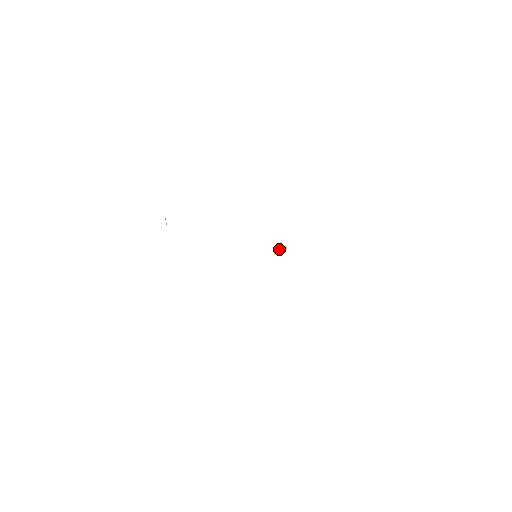
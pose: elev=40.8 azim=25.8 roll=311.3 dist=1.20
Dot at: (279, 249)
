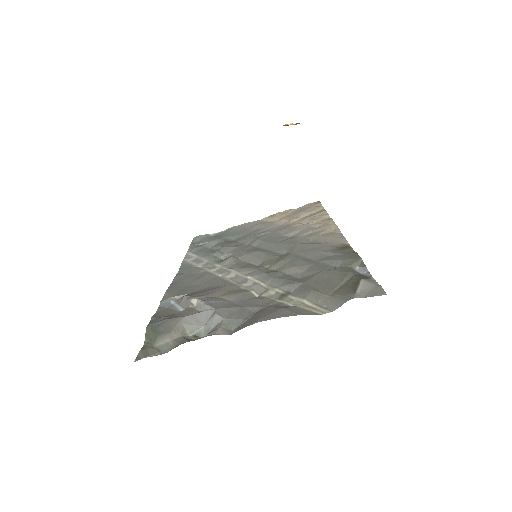
Dot at: (292, 124)
